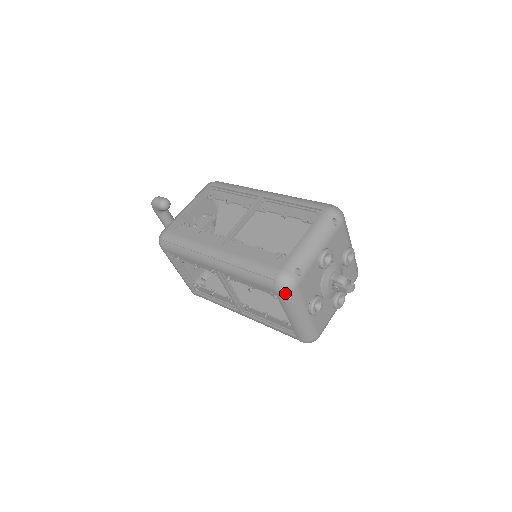
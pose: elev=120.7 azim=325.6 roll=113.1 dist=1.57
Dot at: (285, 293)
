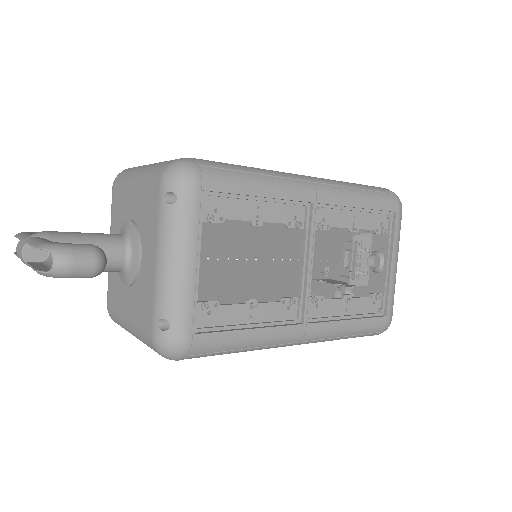
Dot at: occluded
